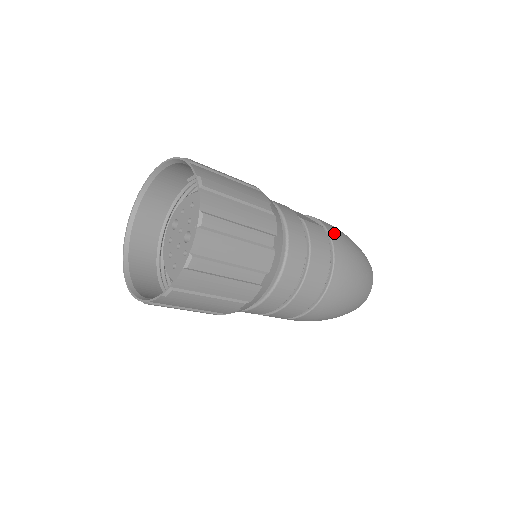
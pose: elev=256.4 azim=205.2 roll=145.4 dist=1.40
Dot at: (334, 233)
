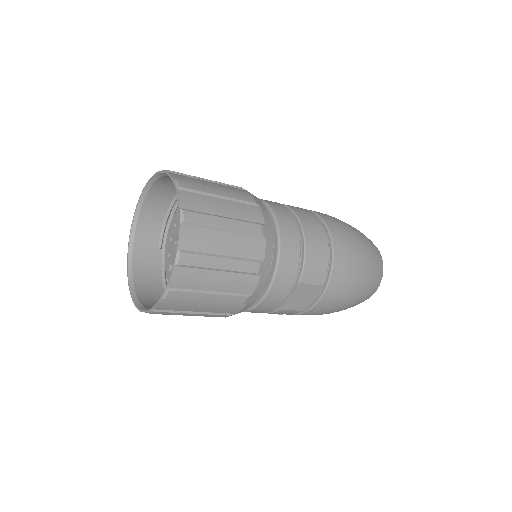
Dot at: occluded
